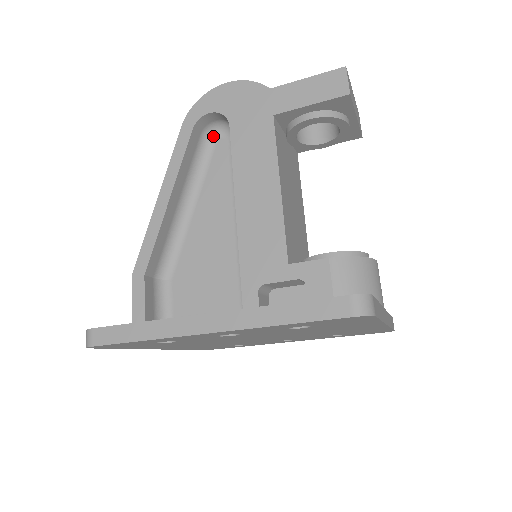
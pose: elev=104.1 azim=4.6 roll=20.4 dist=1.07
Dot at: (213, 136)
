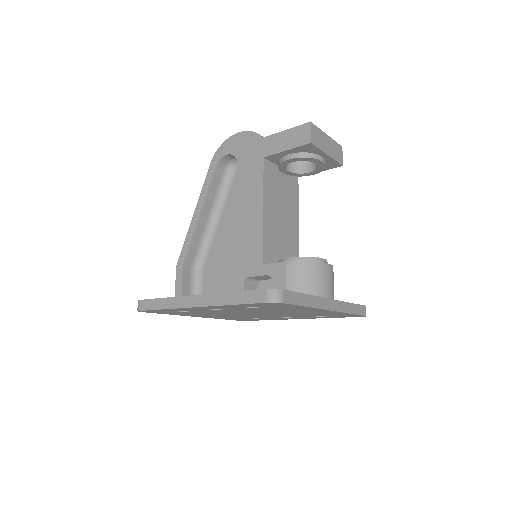
Dot at: (234, 169)
